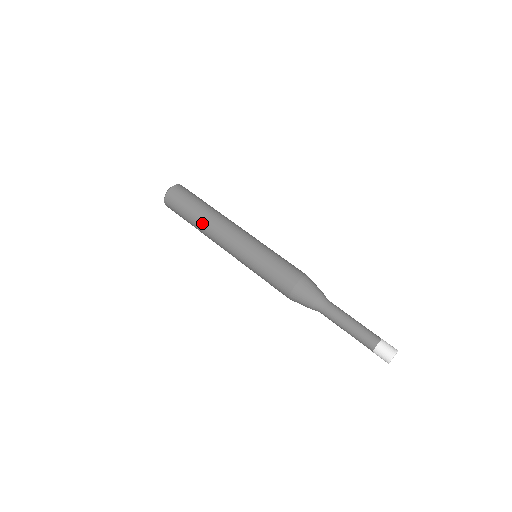
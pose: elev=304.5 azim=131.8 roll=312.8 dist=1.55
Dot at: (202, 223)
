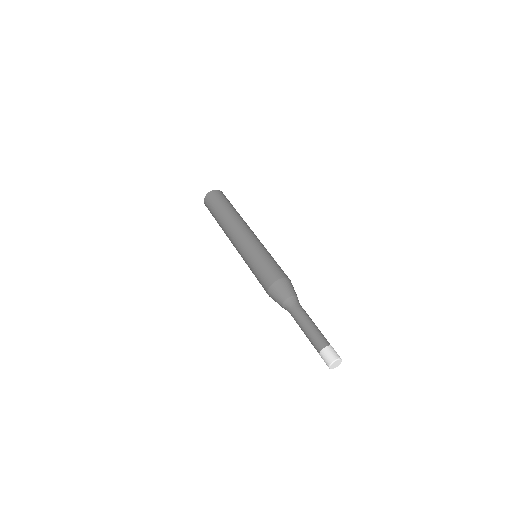
Dot at: (221, 226)
